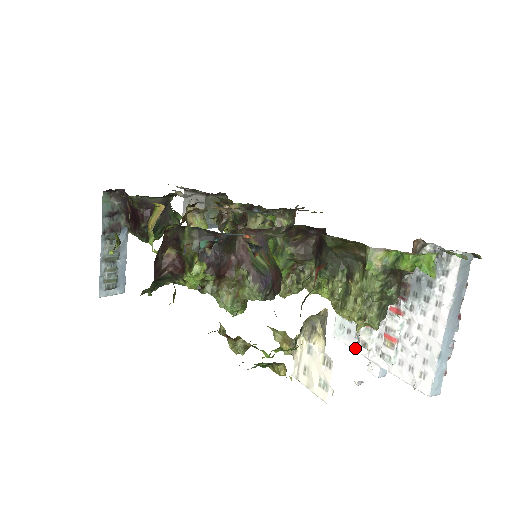
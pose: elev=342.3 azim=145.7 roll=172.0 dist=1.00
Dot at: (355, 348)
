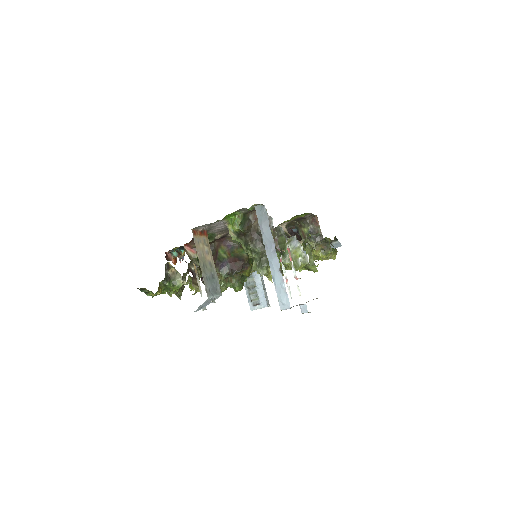
Dot at: occluded
